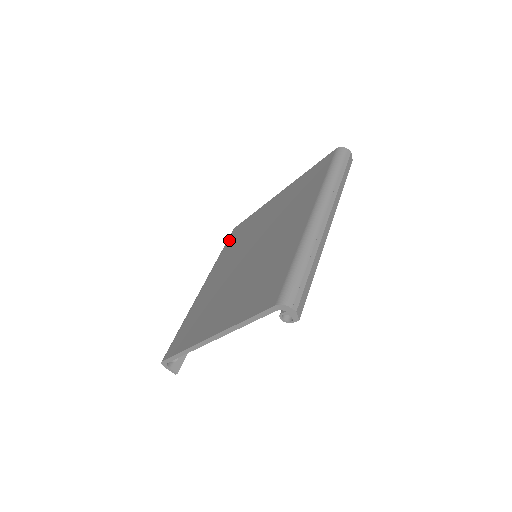
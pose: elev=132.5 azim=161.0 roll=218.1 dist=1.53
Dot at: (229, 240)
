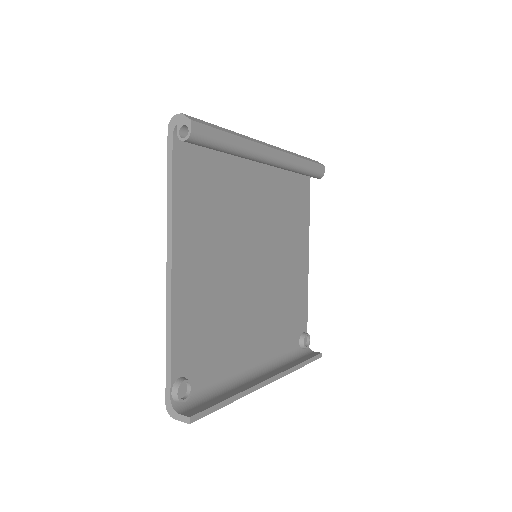
Dot at: occluded
